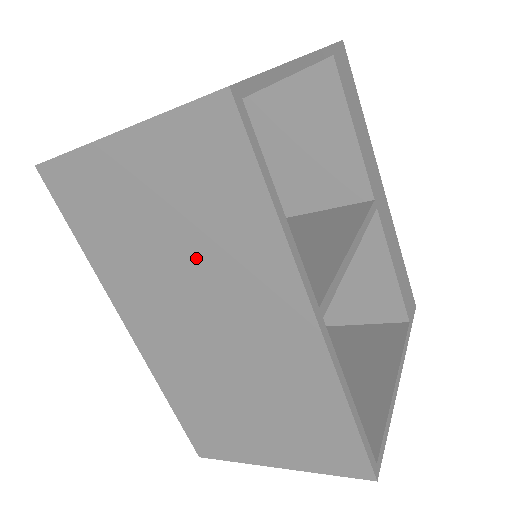
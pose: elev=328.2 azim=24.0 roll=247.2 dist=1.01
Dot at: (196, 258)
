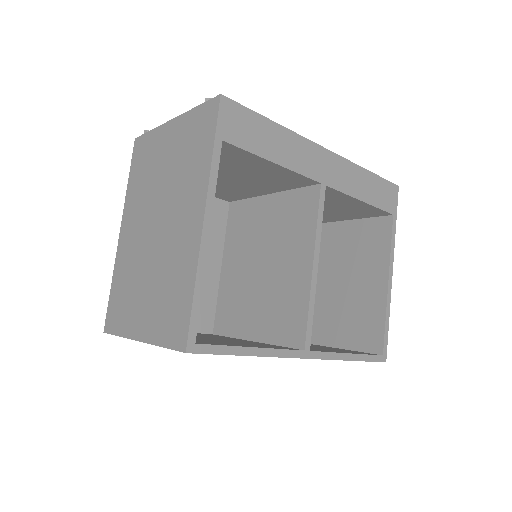
Dot at: occluded
